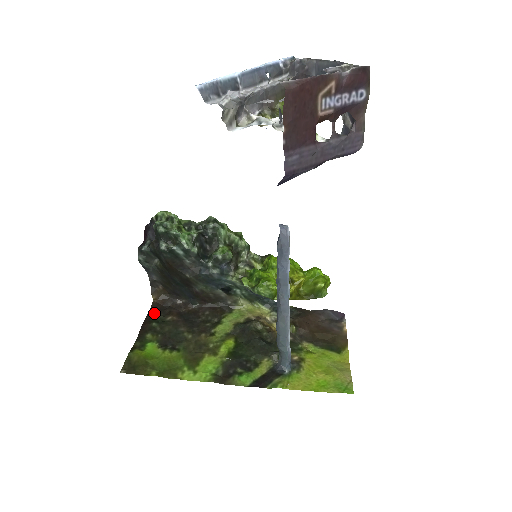
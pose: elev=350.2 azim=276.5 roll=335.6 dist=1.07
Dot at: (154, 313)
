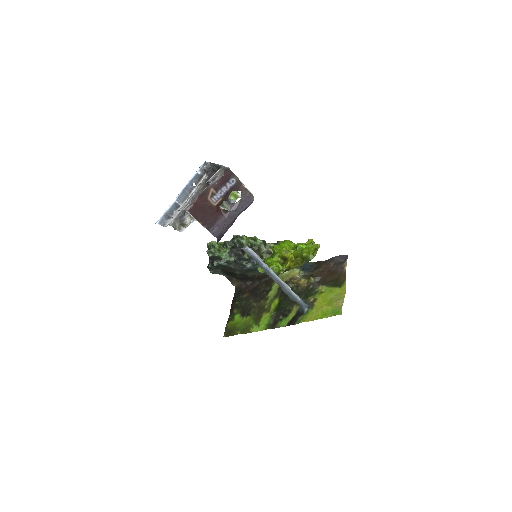
Dot at: (237, 295)
